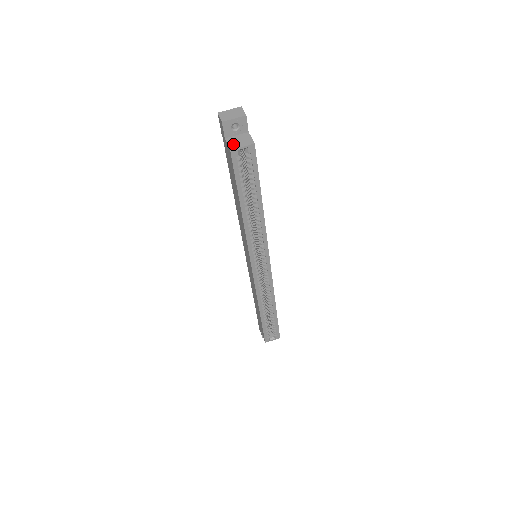
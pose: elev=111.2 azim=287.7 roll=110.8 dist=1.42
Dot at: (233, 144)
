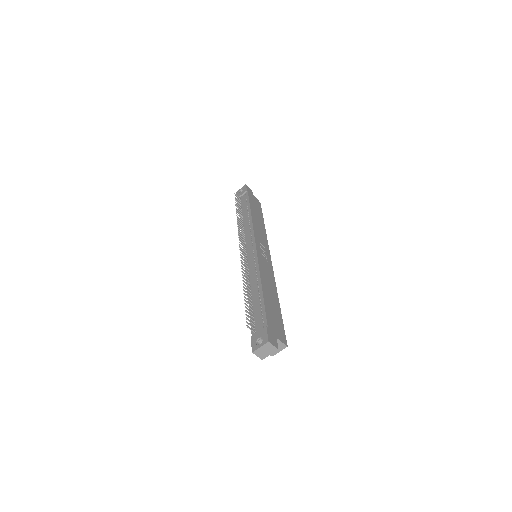
Dot at: occluded
